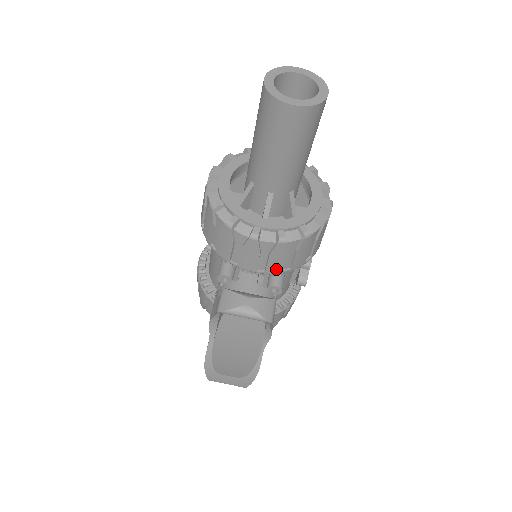
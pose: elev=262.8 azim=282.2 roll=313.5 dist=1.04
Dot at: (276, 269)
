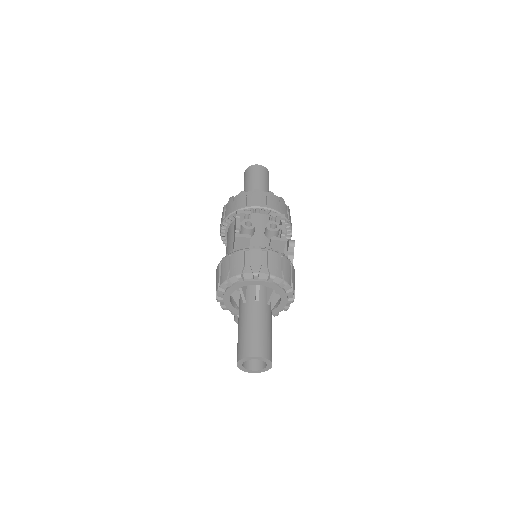
Dot at: occluded
